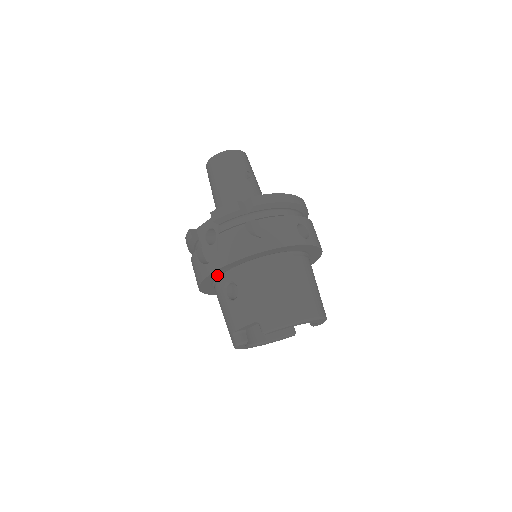
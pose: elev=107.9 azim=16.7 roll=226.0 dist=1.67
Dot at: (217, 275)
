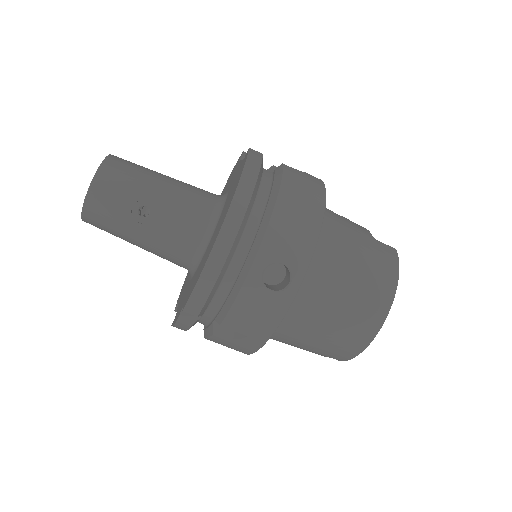
Dot at: occluded
